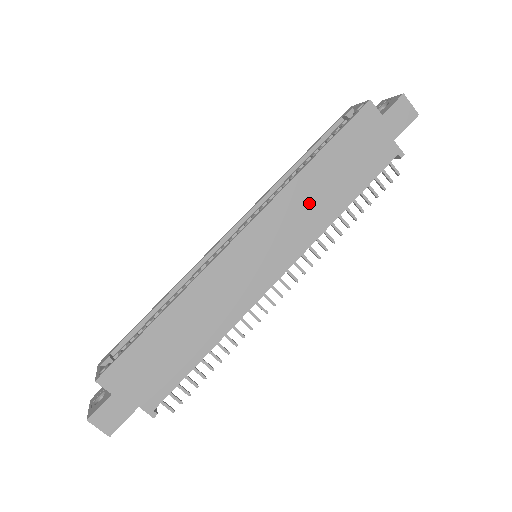
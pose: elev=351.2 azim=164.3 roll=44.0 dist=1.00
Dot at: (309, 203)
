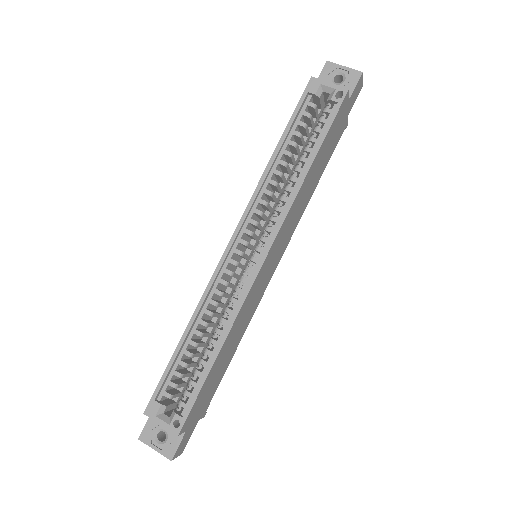
Dot at: (302, 201)
